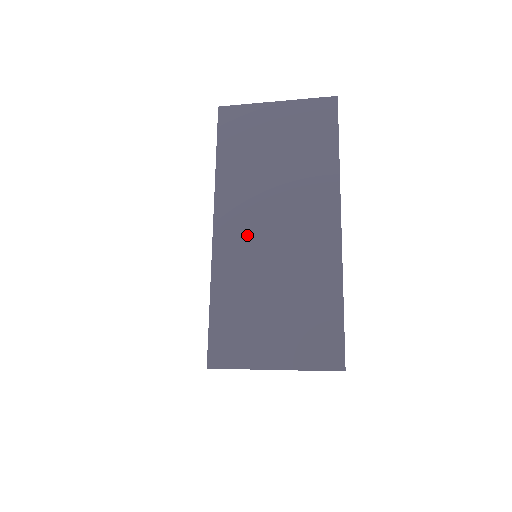
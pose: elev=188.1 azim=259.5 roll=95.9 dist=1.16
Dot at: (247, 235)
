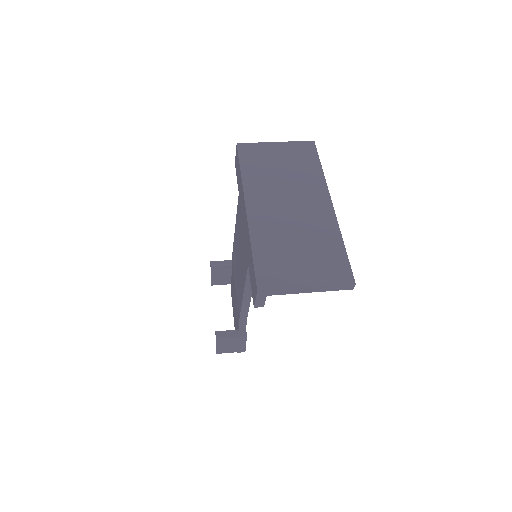
Dot at: (271, 211)
